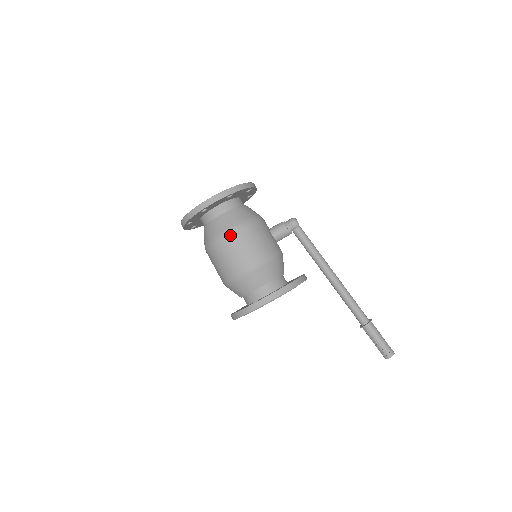
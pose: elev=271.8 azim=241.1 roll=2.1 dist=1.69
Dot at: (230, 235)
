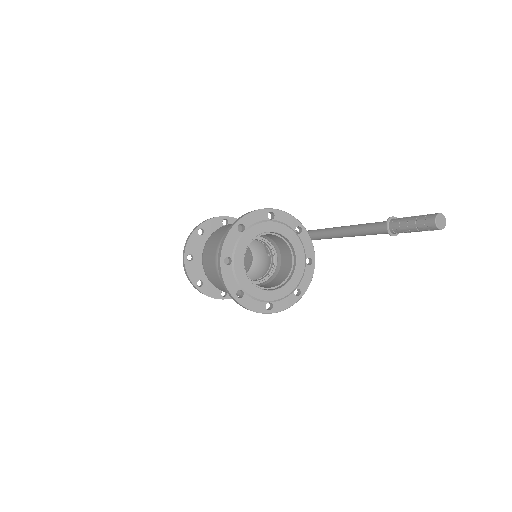
Dot at: (221, 227)
